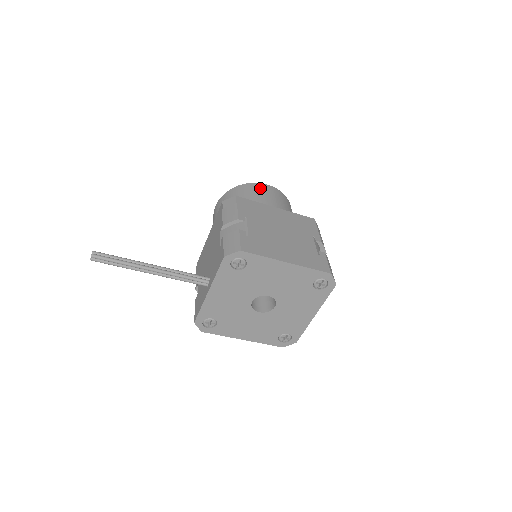
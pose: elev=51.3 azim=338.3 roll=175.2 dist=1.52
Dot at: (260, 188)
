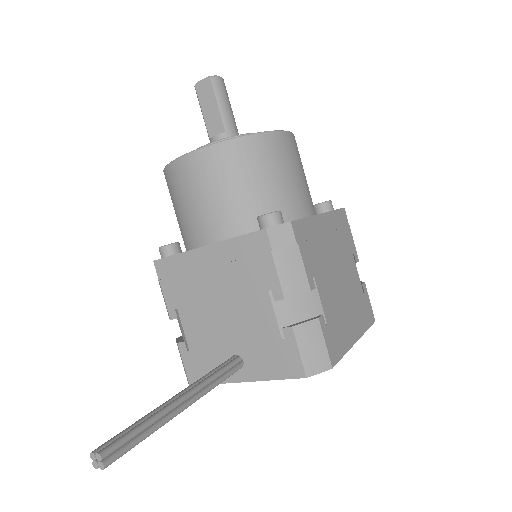
Dot at: (283, 148)
